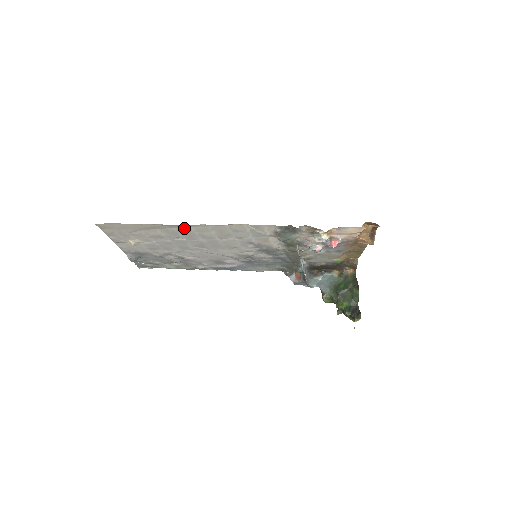
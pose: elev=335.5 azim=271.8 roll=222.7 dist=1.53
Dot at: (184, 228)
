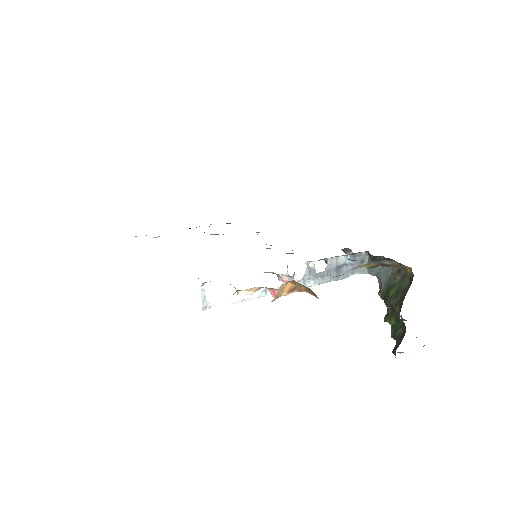
Dot at: occluded
